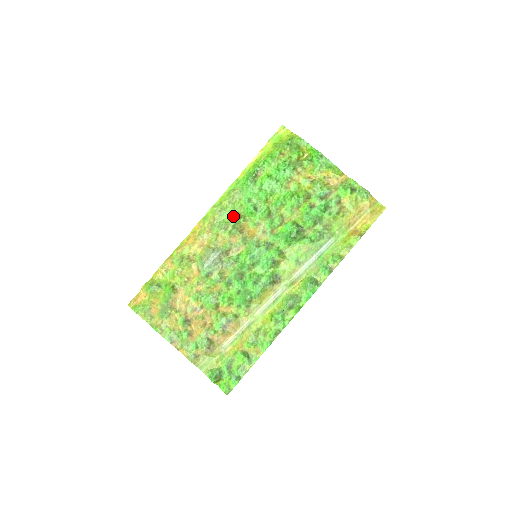
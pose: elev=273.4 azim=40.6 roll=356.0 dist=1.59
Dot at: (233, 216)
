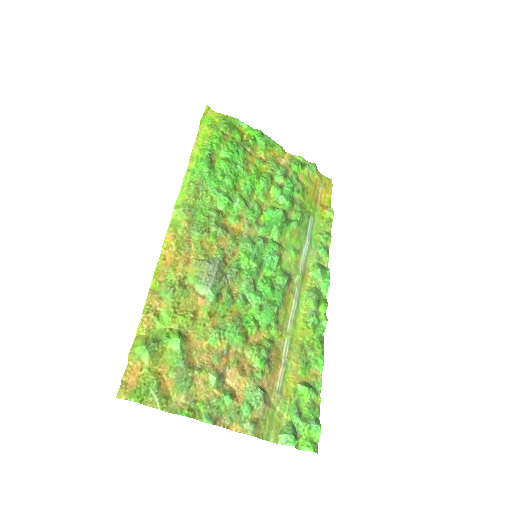
Dot at: (208, 214)
